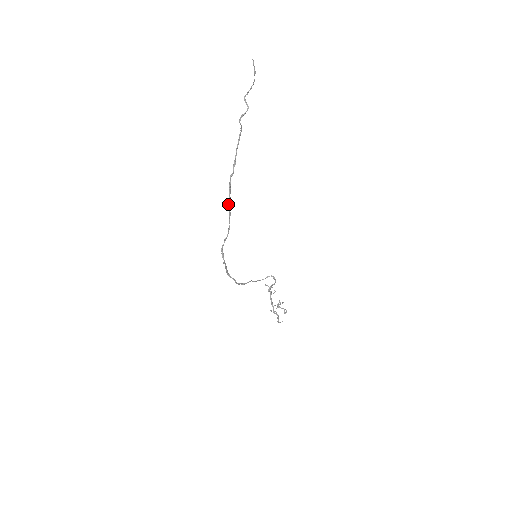
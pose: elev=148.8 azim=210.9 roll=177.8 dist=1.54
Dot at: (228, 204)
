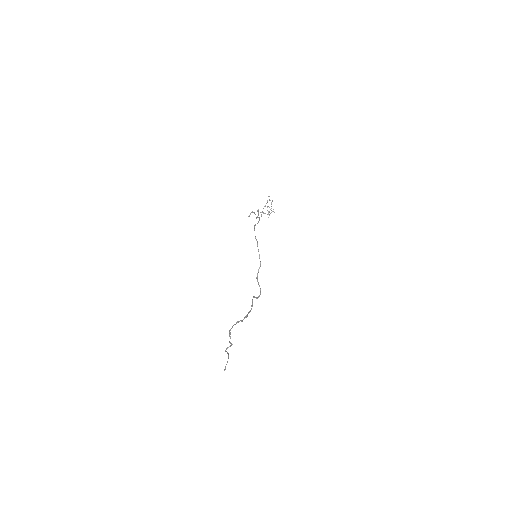
Dot at: occluded
